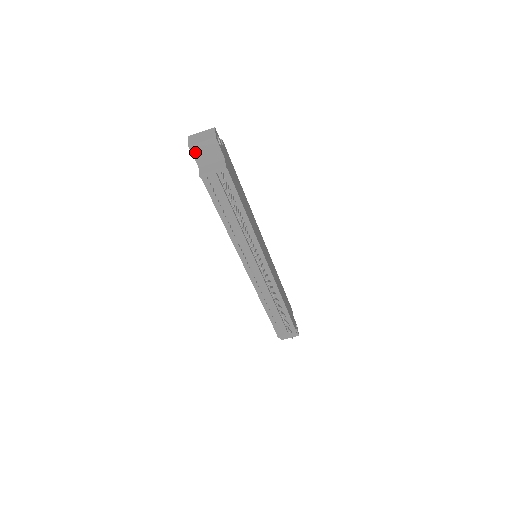
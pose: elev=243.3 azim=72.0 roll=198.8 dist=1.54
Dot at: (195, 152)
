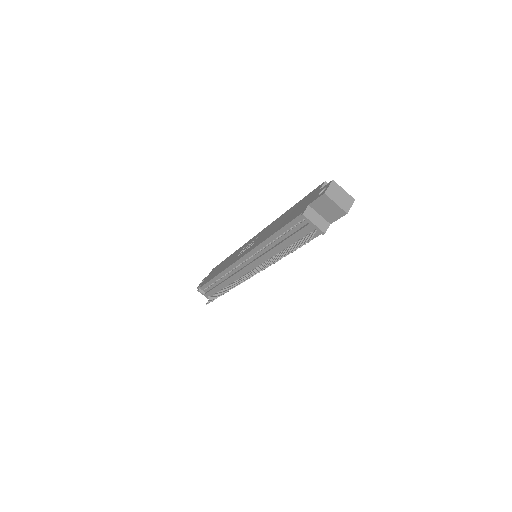
Dot at: (322, 199)
